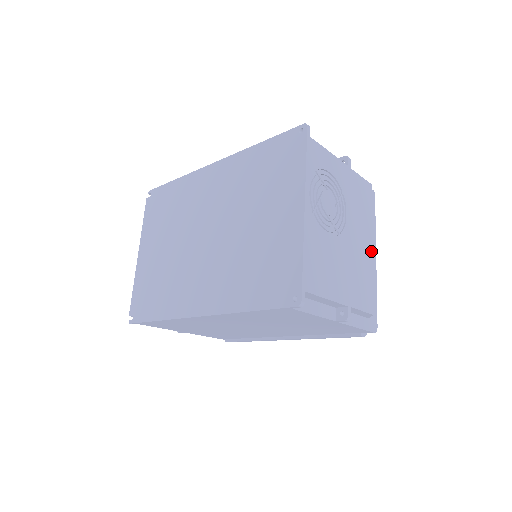
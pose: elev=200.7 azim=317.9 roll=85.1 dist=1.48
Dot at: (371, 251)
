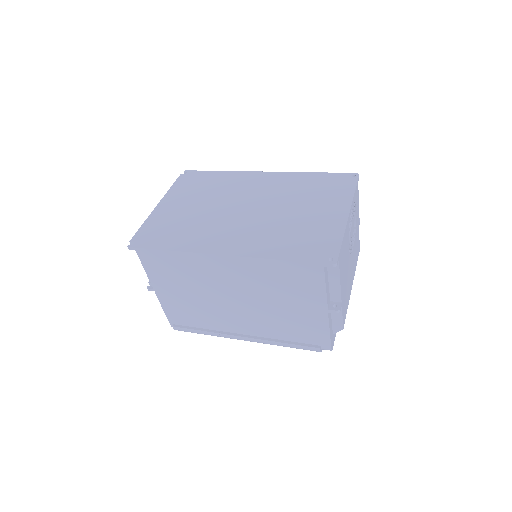
Dot at: (351, 288)
